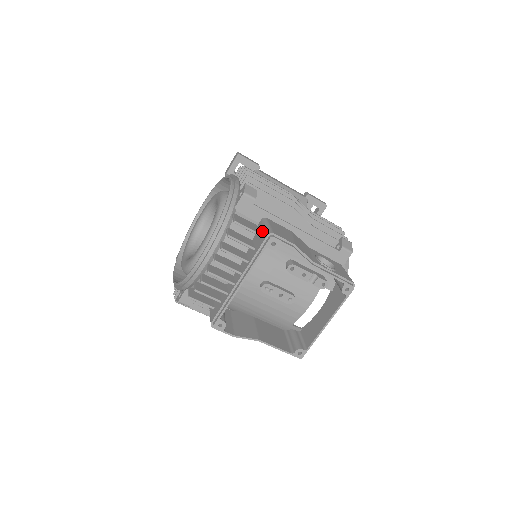
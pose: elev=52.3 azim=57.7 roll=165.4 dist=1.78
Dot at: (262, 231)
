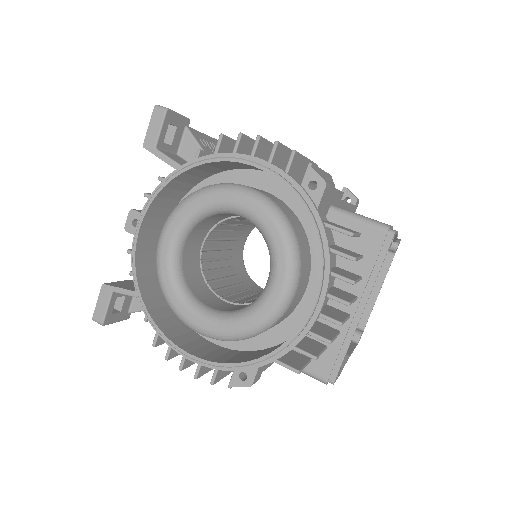
Dot at: (359, 228)
